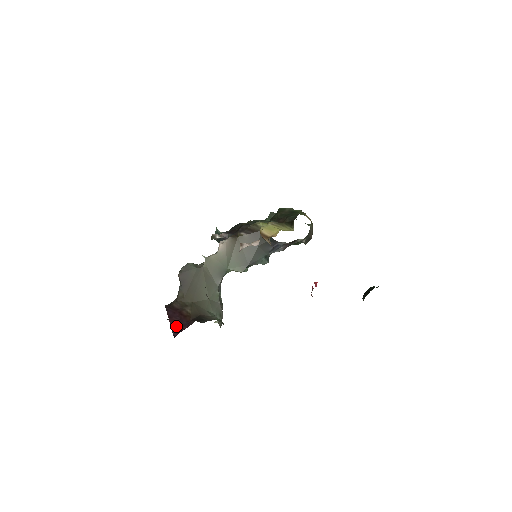
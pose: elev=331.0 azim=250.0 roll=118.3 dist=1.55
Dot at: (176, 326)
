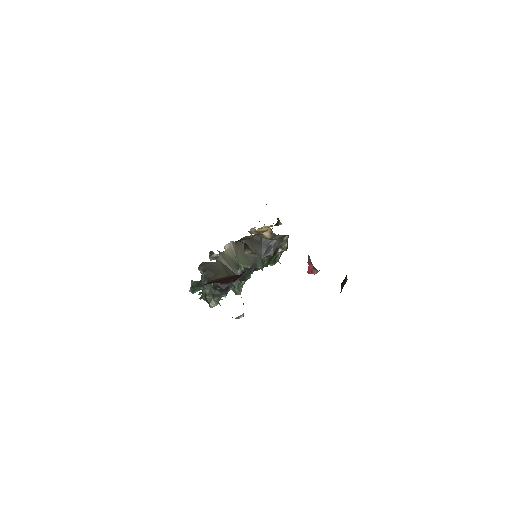
Dot at: (228, 282)
